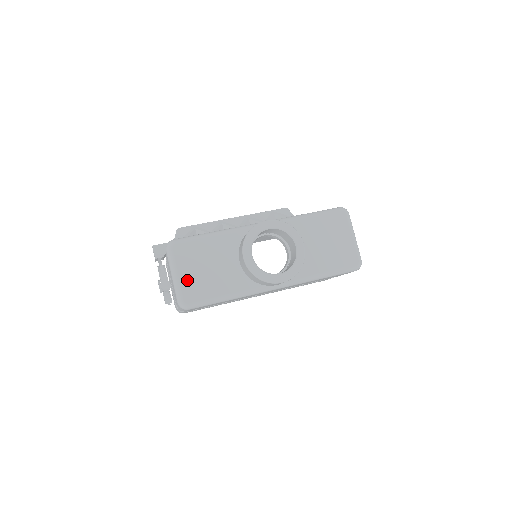
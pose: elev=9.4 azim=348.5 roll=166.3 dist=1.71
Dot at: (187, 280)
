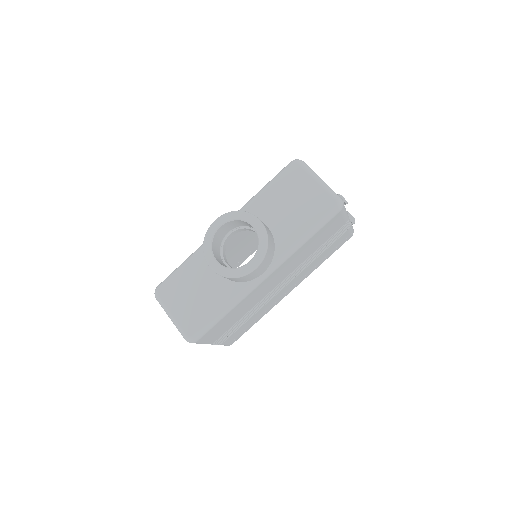
Dot at: (182, 315)
